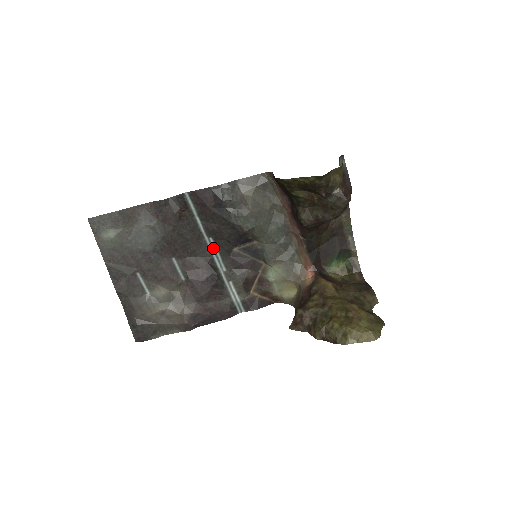
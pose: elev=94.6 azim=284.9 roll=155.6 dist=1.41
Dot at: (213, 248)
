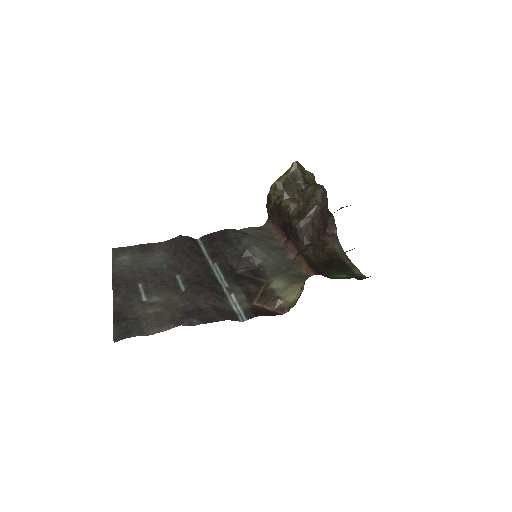
Dot at: (217, 270)
